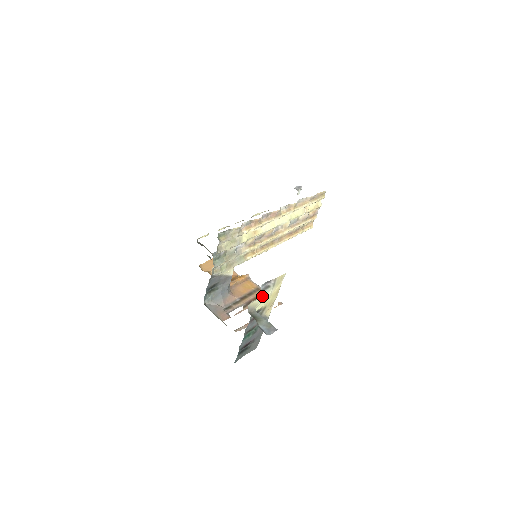
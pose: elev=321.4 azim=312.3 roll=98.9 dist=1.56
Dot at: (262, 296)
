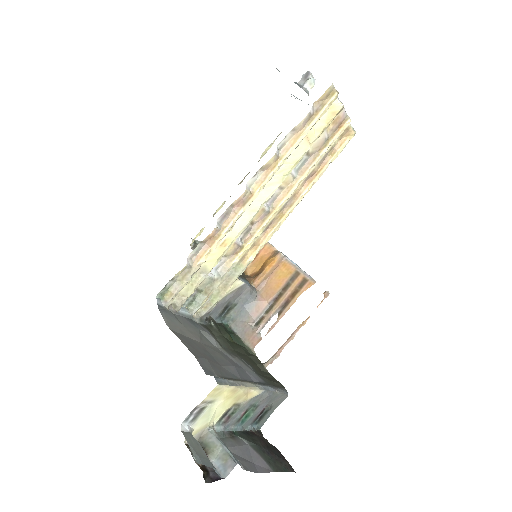
Dot at: (203, 418)
